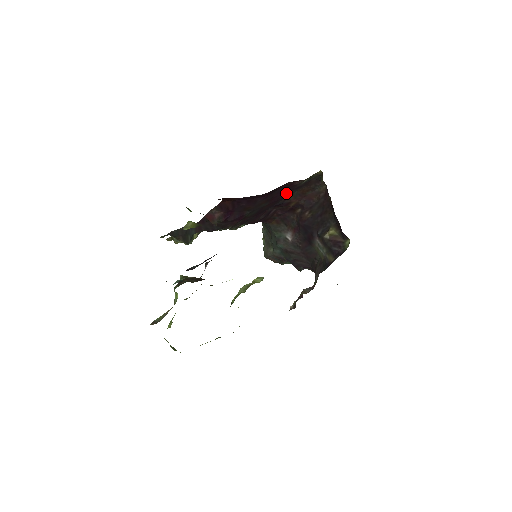
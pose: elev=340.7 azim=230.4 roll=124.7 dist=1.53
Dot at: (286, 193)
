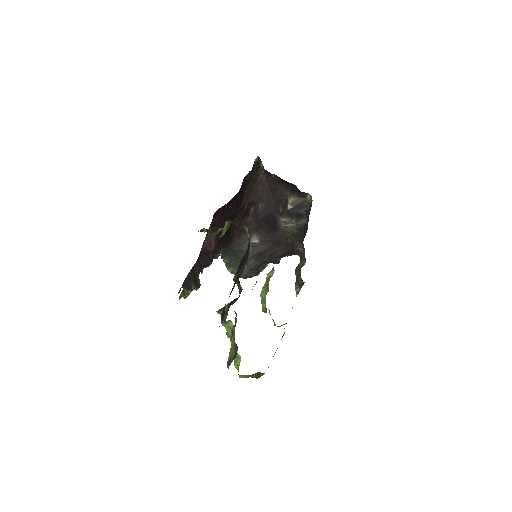
Dot at: (242, 194)
